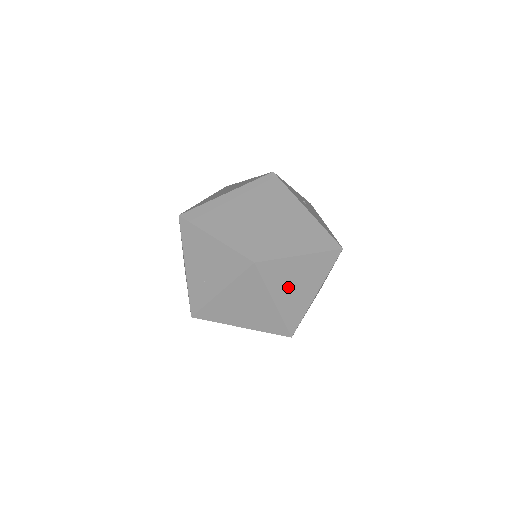
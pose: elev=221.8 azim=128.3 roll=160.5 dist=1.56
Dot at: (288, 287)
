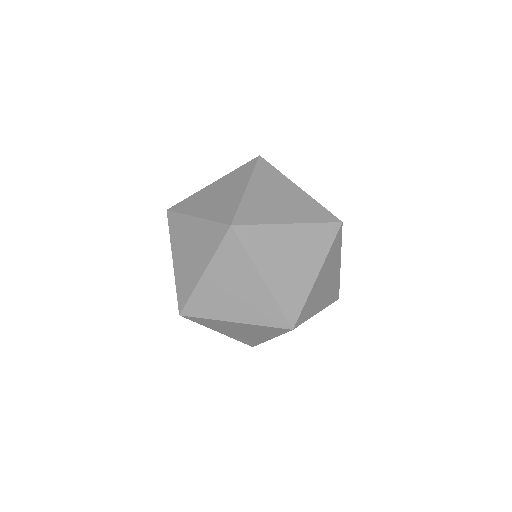
Dot at: (278, 262)
